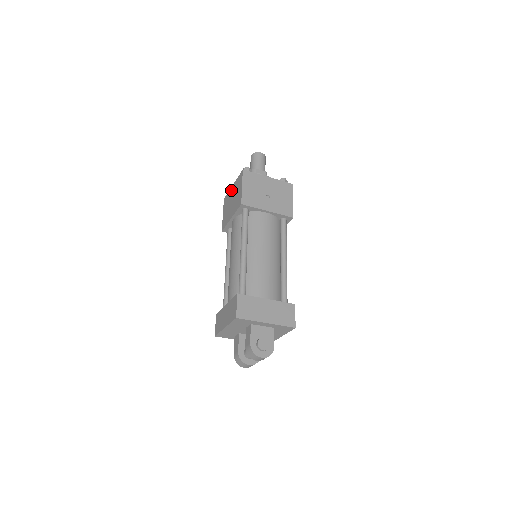
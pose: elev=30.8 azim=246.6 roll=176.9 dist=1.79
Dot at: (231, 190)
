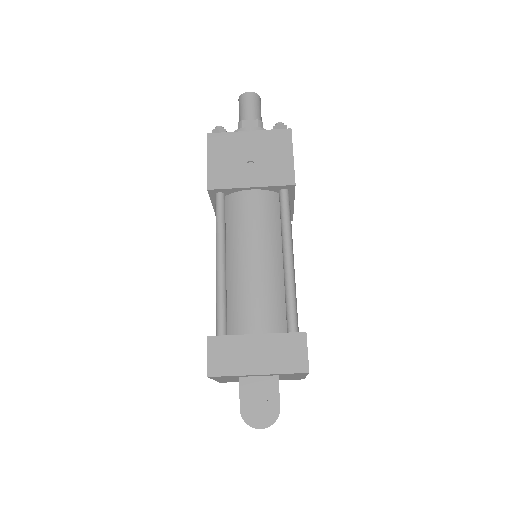
Dot at: occluded
